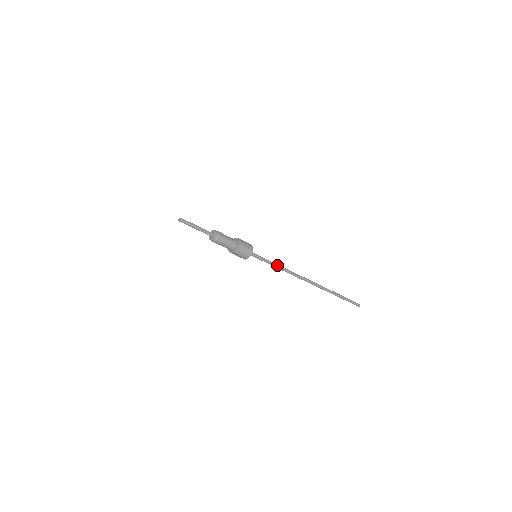
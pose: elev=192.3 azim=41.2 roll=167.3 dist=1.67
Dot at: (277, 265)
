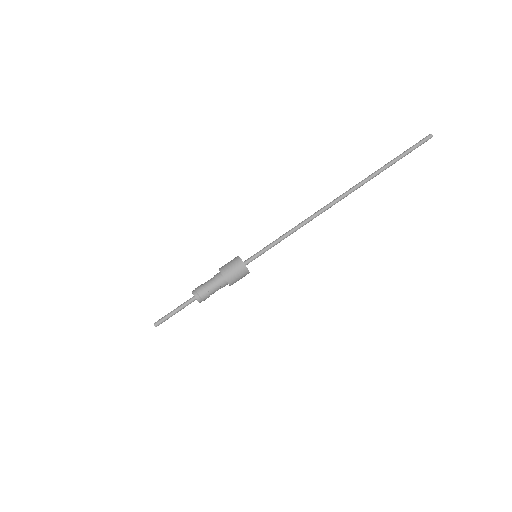
Dot at: (285, 234)
